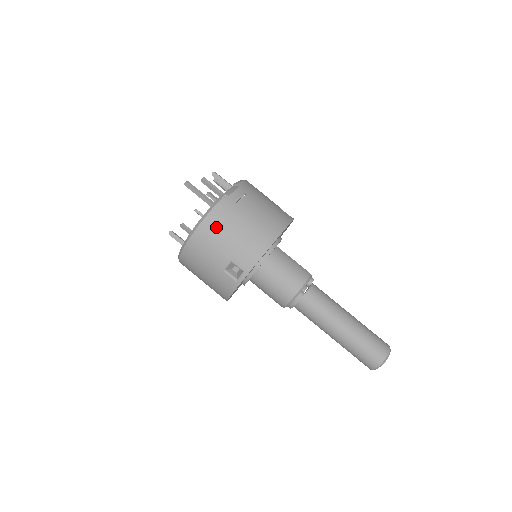
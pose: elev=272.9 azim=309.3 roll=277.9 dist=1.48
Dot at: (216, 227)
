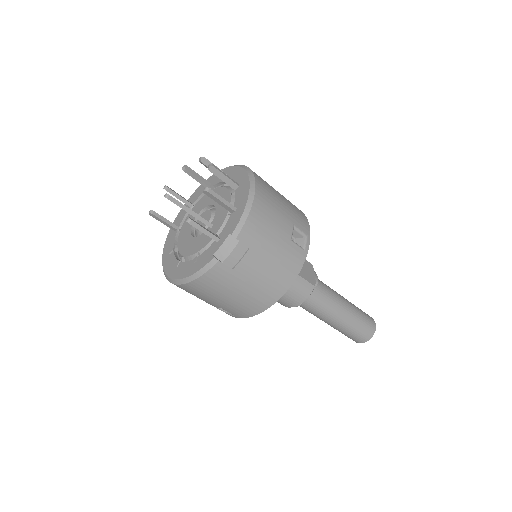
Dot at: (204, 290)
